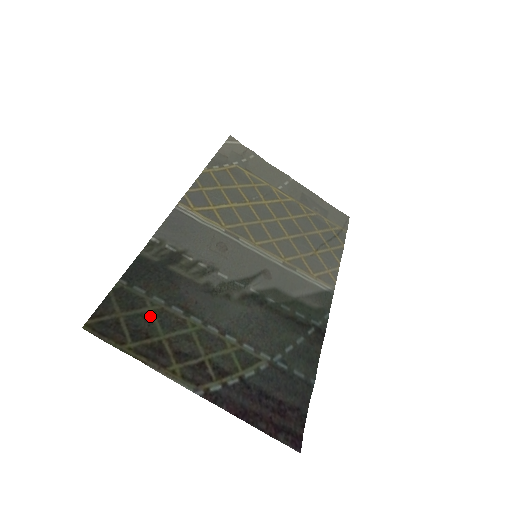
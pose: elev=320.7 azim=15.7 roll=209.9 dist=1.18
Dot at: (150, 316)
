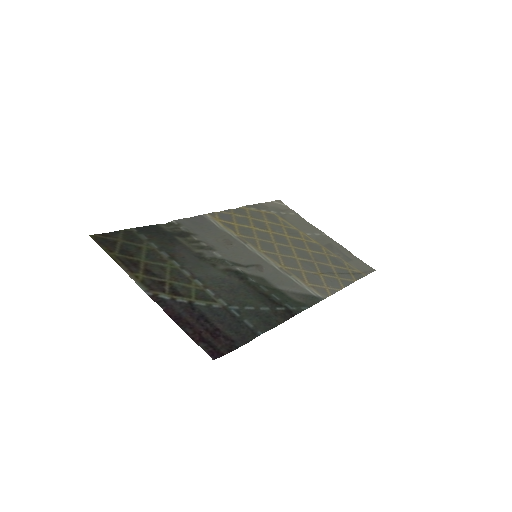
Dot at: (141, 249)
